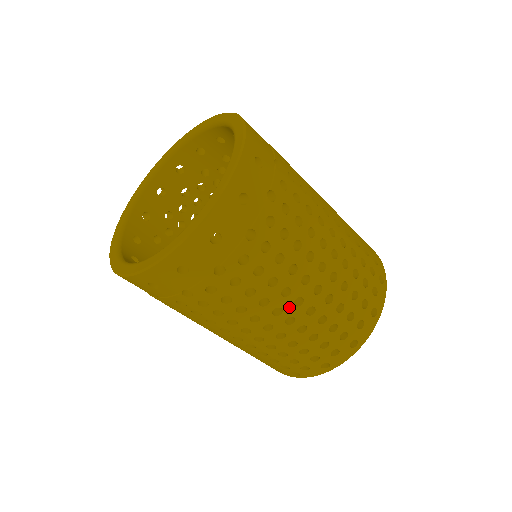
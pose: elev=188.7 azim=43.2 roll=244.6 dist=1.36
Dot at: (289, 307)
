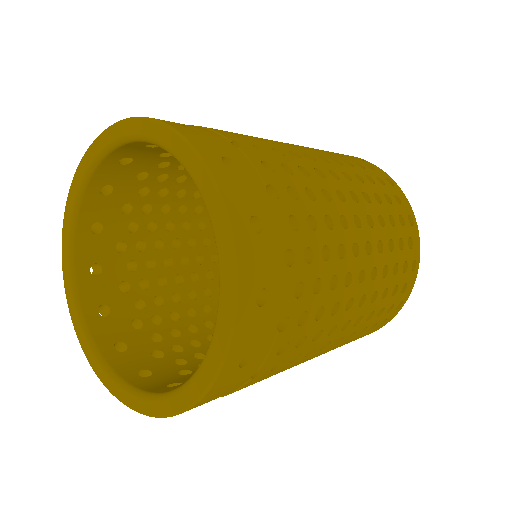
Dot at: (337, 336)
